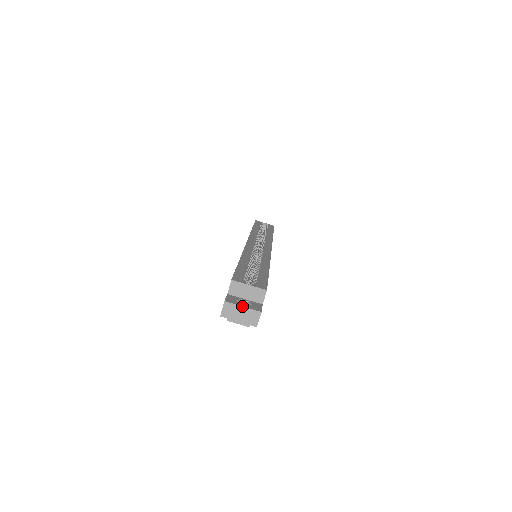
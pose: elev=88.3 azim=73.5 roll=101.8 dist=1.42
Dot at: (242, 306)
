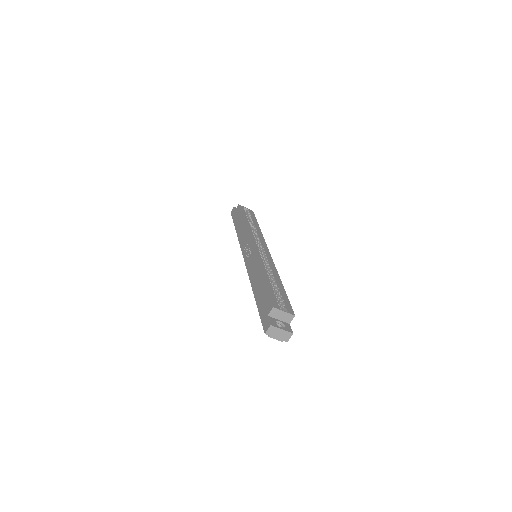
Dot at: (281, 329)
